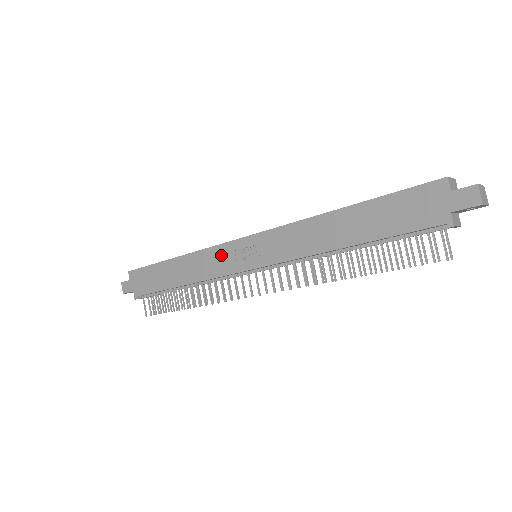
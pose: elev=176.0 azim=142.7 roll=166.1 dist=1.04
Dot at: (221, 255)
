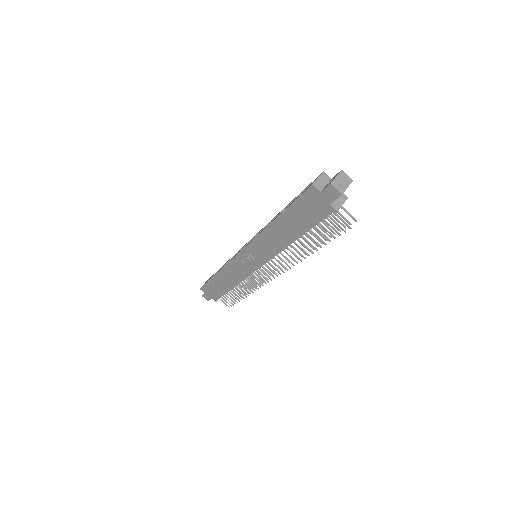
Dot at: (237, 265)
